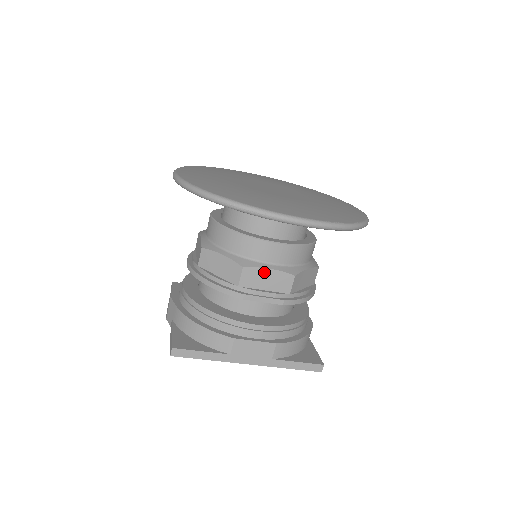
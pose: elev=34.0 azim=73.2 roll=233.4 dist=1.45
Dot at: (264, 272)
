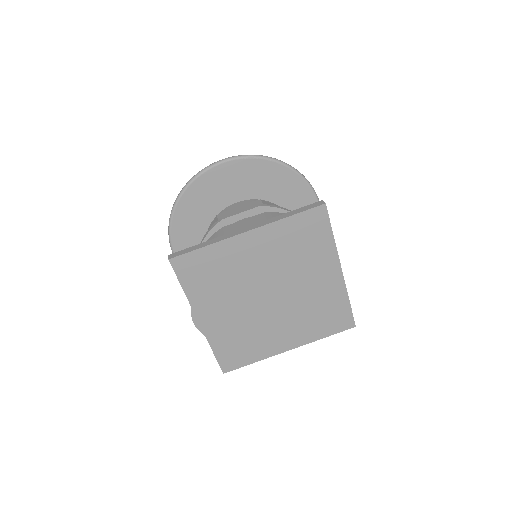
Dot at: (235, 209)
